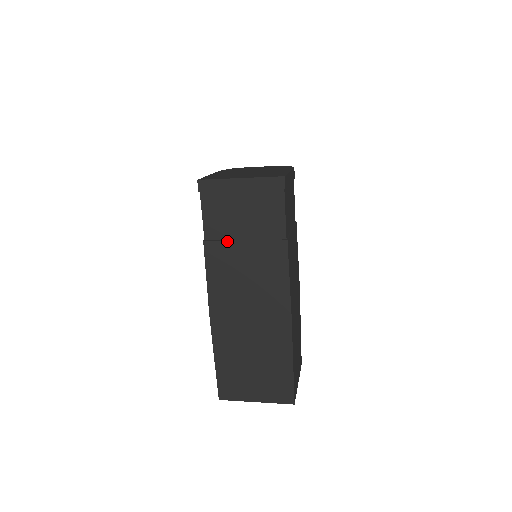
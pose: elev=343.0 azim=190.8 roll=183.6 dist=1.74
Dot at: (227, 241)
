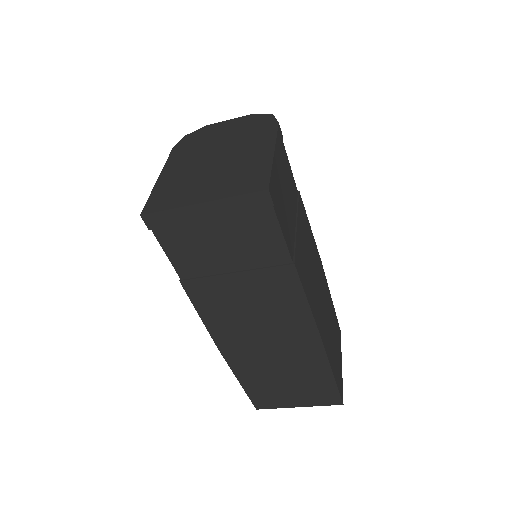
Dot at: (211, 277)
